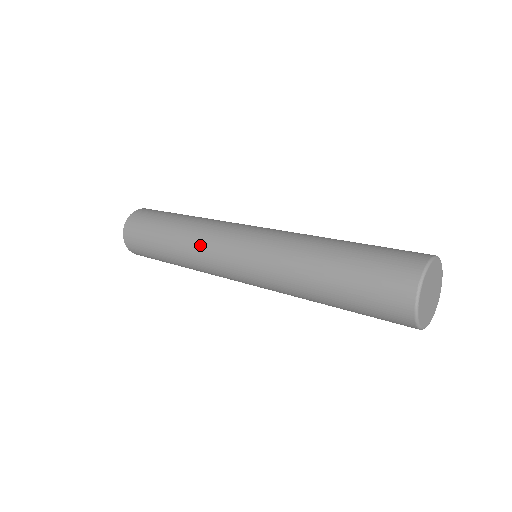
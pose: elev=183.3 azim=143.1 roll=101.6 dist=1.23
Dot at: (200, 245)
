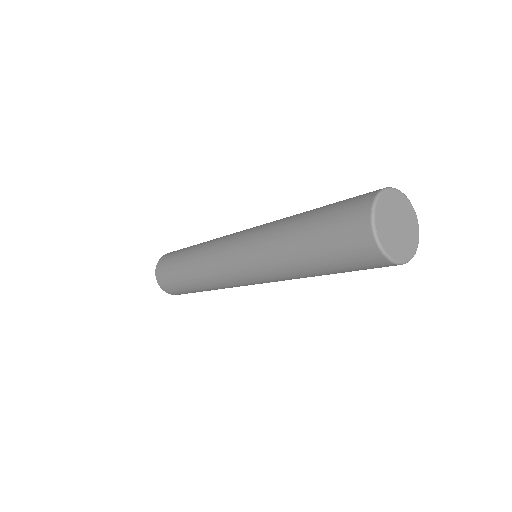
Dot at: (206, 259)
